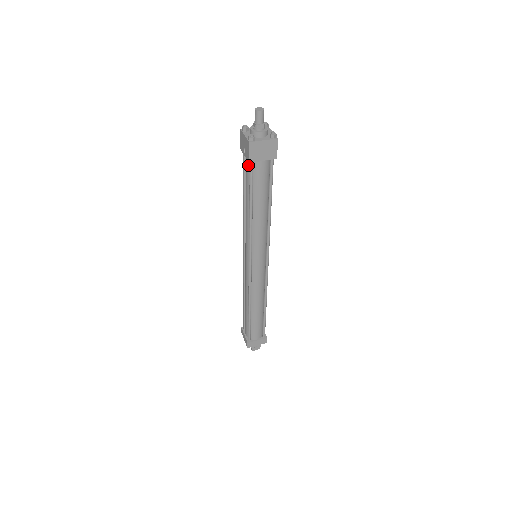
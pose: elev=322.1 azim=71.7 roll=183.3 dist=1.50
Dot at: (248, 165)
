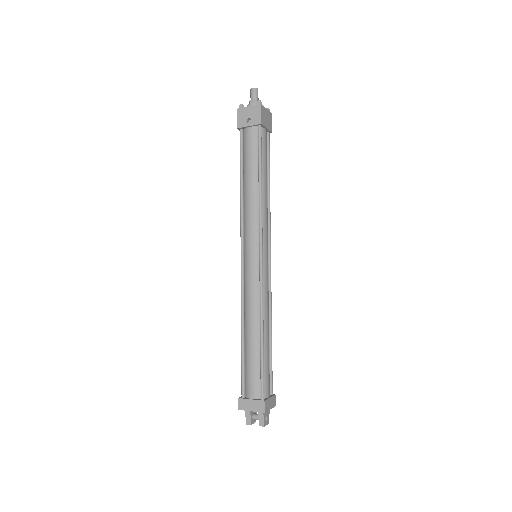
Dot at: (253, 134)
